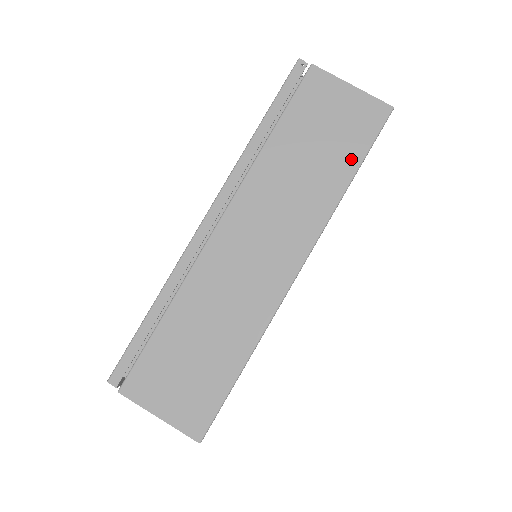
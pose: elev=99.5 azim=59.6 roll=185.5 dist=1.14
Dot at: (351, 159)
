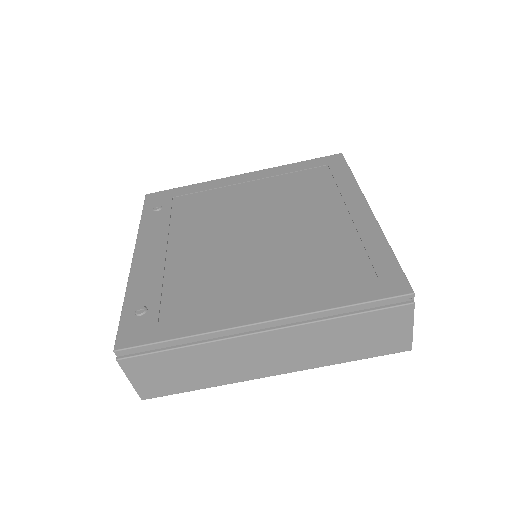
Dot at: (363, 355)
